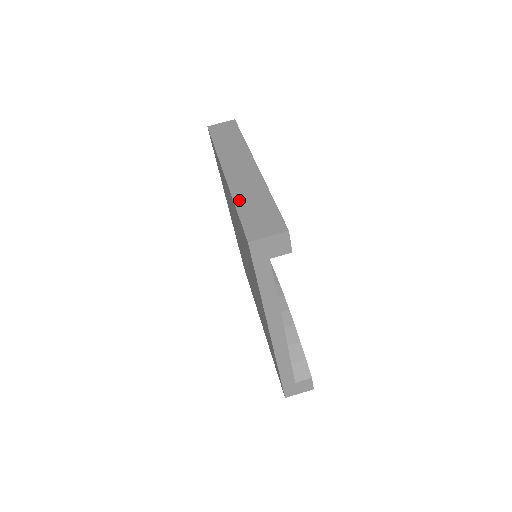
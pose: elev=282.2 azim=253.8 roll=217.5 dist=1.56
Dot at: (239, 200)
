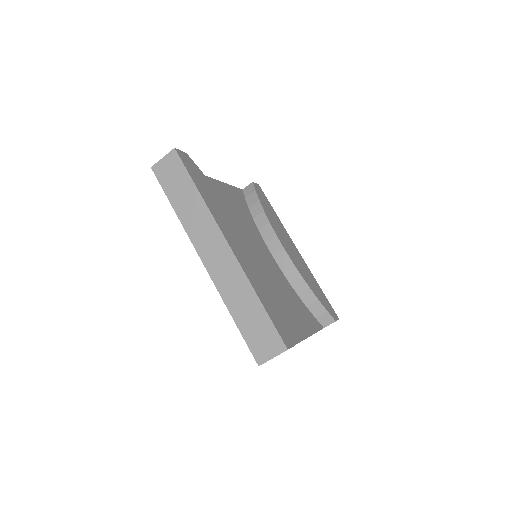
Dot at: (232, 307)
